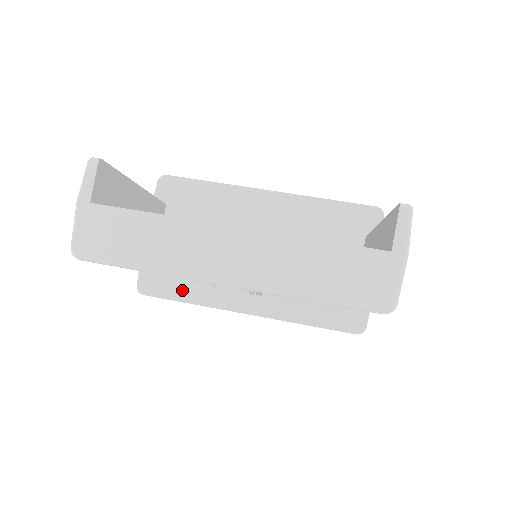
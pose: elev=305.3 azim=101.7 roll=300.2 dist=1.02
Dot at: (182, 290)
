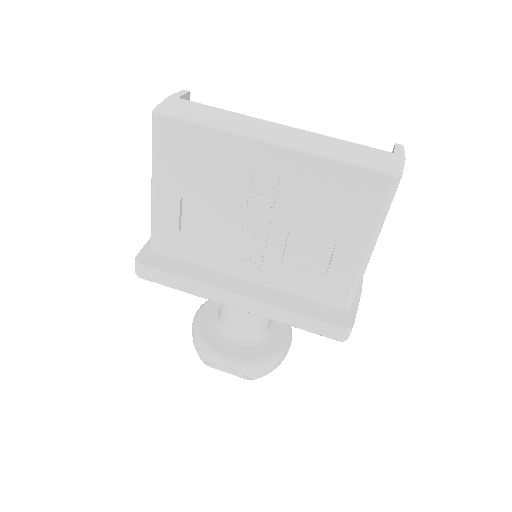
Dot at: (180, 267)
